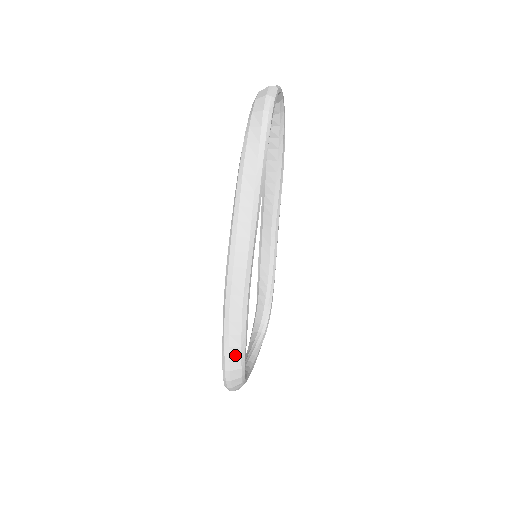
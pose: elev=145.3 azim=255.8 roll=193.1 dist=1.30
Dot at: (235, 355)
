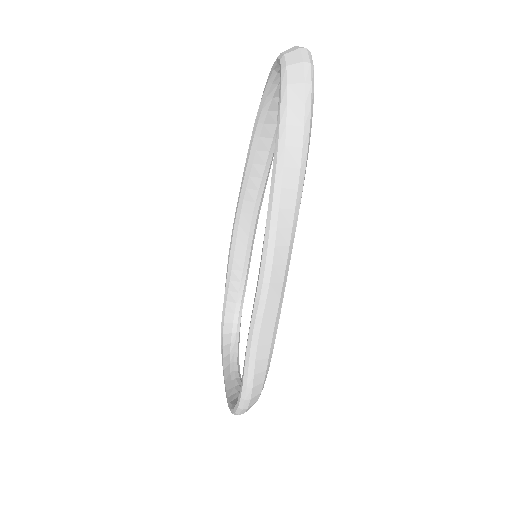
Dot at: (258, 381)
